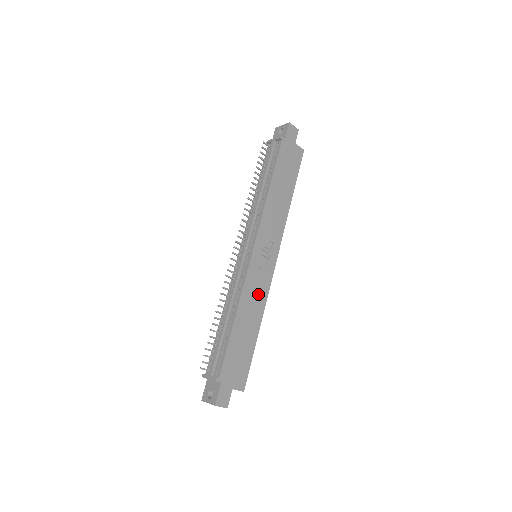
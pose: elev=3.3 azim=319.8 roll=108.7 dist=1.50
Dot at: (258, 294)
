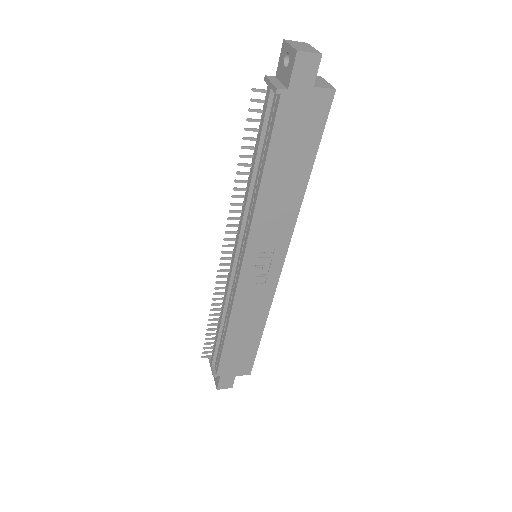
Dot at: (257, 303)
